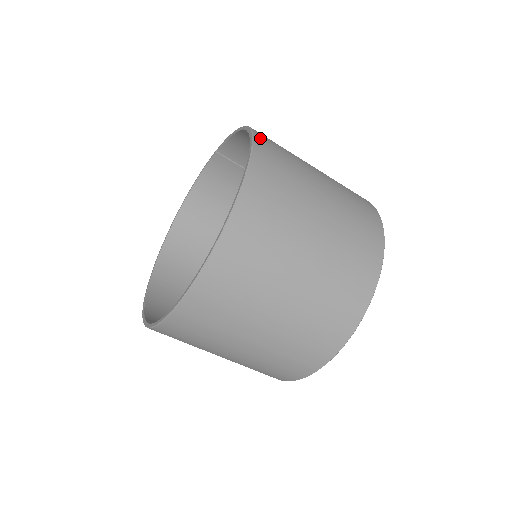
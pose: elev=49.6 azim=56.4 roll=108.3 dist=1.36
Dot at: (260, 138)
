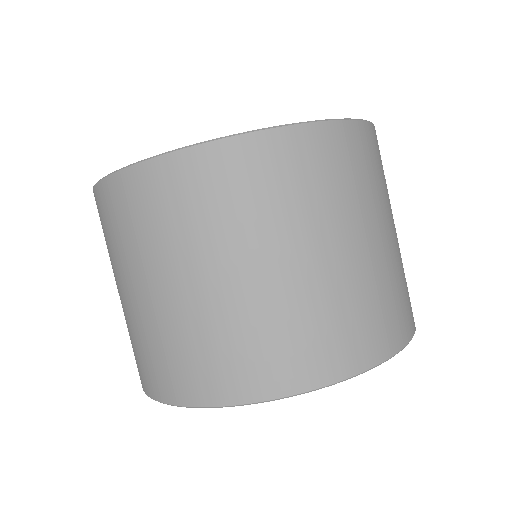
Dot at: occluded
